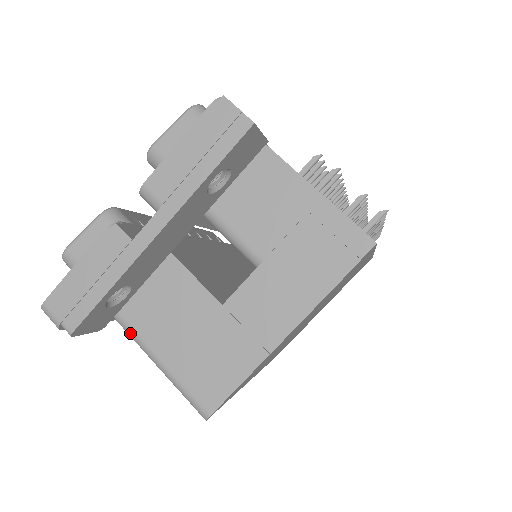
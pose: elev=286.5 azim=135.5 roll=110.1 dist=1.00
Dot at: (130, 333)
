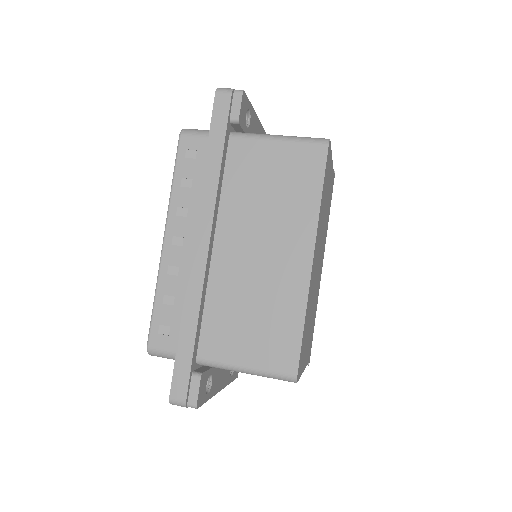
Dot at: (253, 134)
